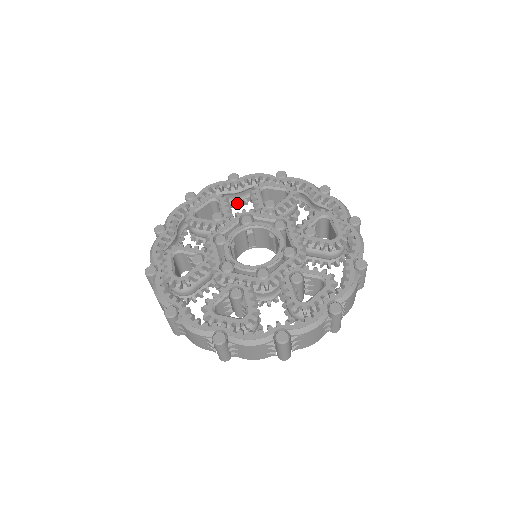
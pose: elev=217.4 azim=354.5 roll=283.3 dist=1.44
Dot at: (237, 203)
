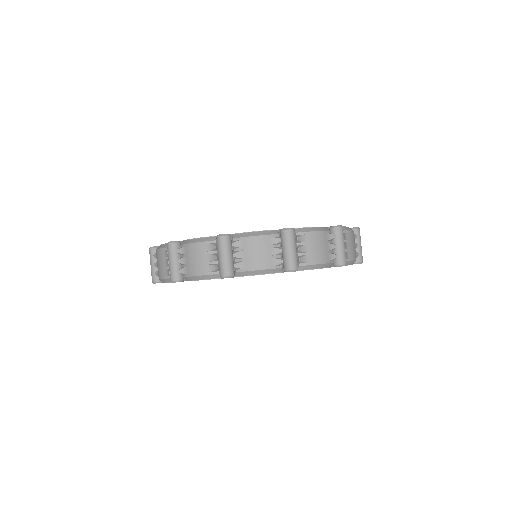
Dot at: occluded
